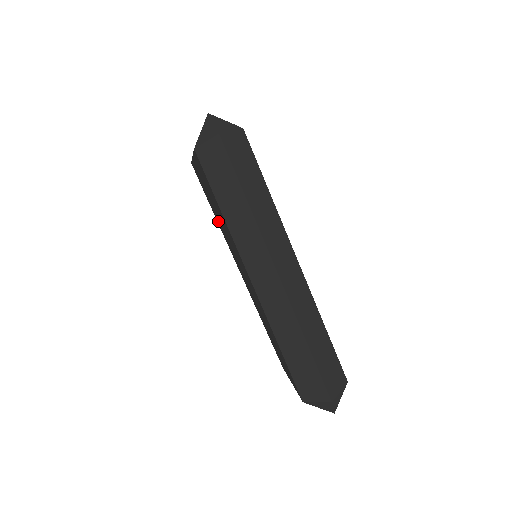
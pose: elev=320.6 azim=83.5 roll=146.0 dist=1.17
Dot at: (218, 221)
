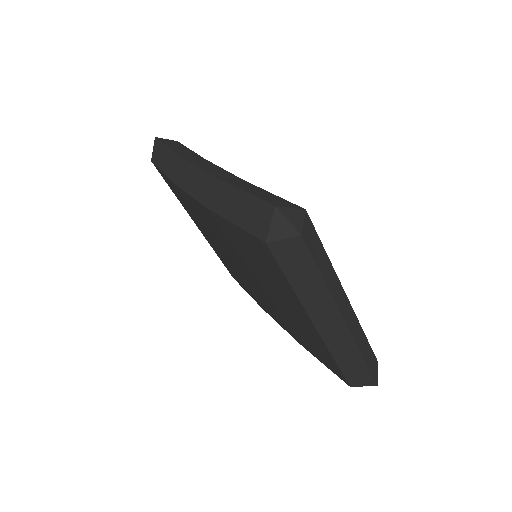
Dot at: (250, 263)
